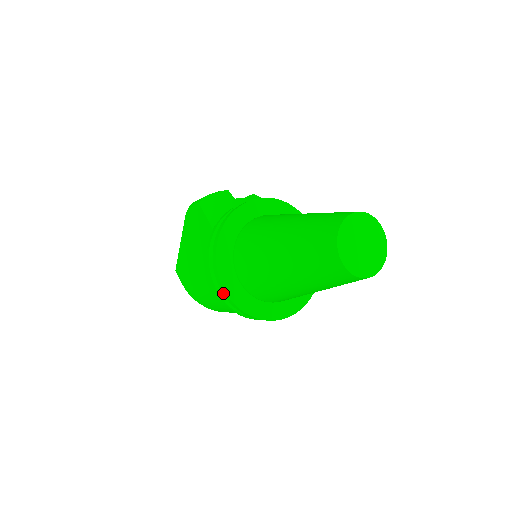
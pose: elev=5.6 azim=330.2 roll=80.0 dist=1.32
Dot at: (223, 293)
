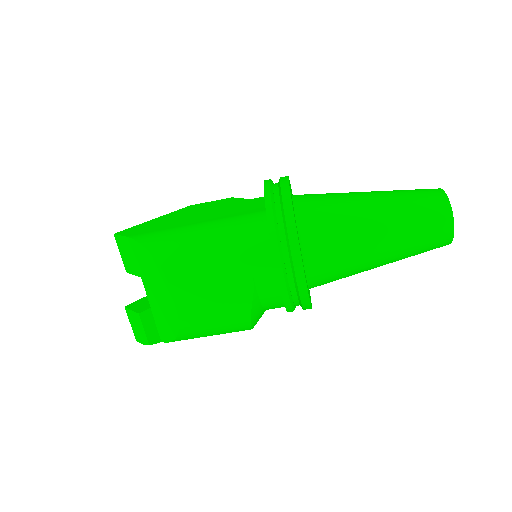
Dot at: (283, 190)
